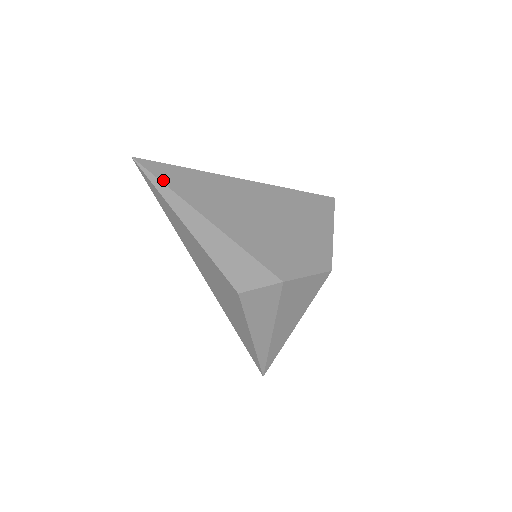
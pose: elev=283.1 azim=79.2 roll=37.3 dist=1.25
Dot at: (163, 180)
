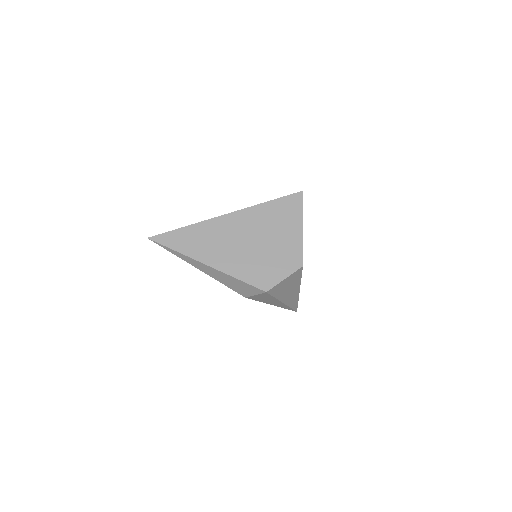
Dot at: (171, 247)
